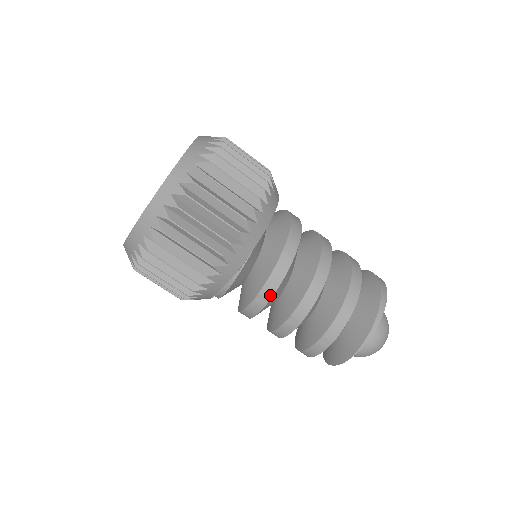
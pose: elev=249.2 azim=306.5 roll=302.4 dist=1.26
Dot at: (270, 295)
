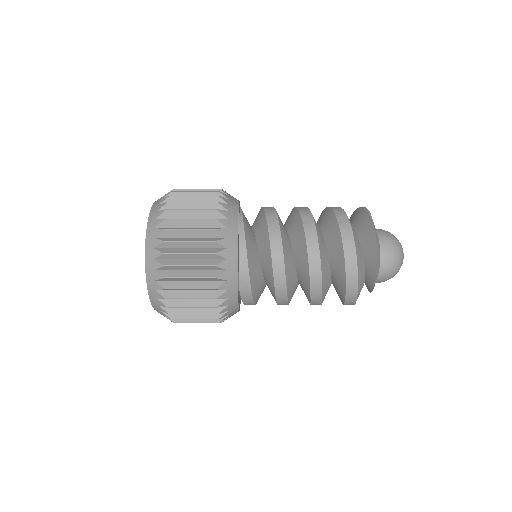
Dot at: (275, 214)
